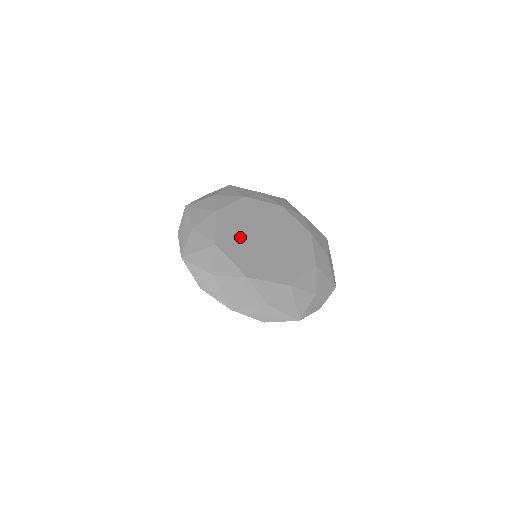
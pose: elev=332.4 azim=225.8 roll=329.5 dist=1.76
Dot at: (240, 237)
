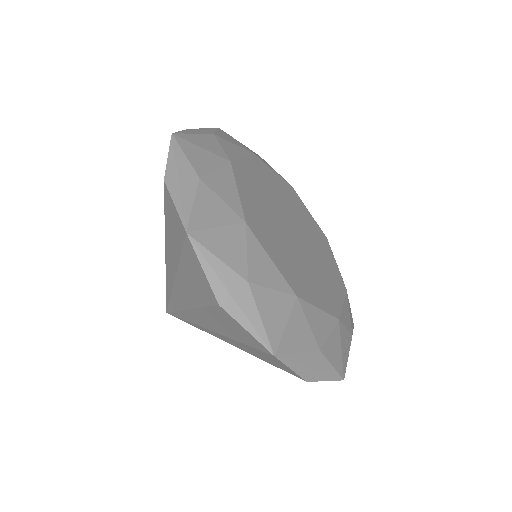
Dot at: (289, 254)
